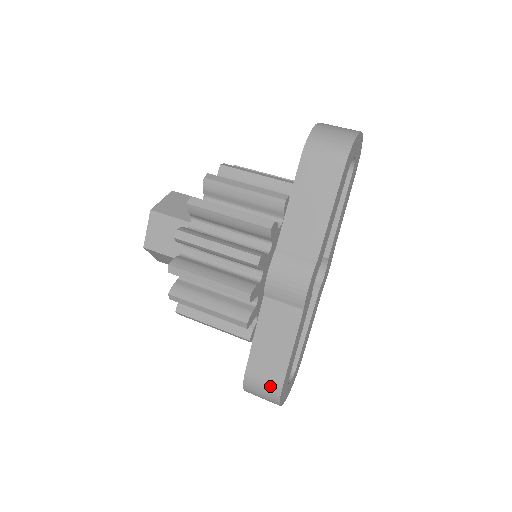
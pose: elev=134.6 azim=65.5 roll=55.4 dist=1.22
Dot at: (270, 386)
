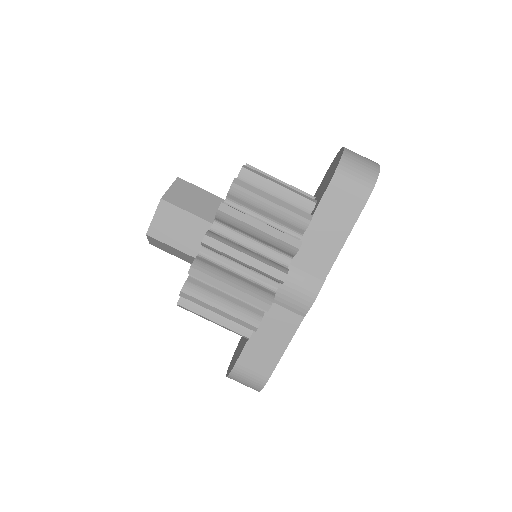
Dot at: (257, 377)
